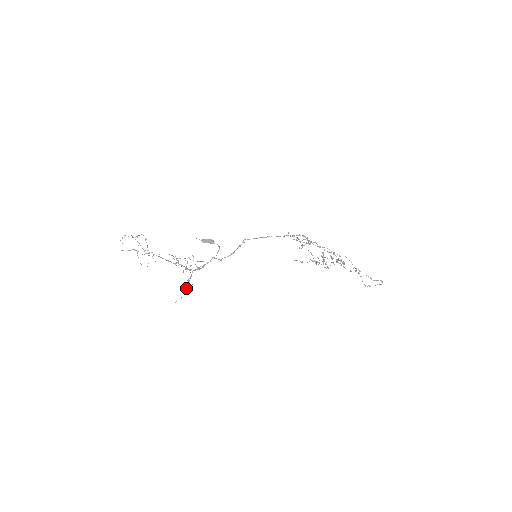
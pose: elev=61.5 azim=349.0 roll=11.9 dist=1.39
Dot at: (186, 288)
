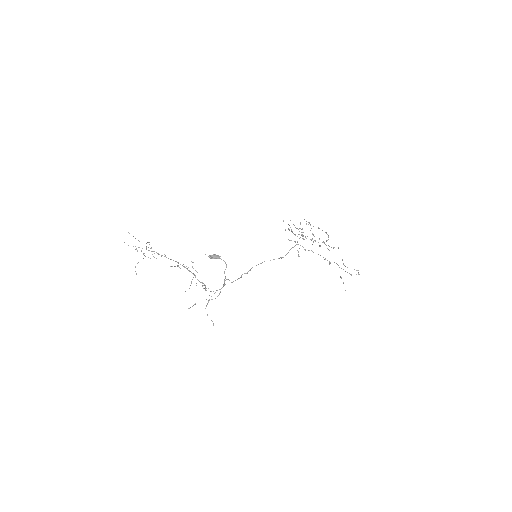
Dot at: occluded
